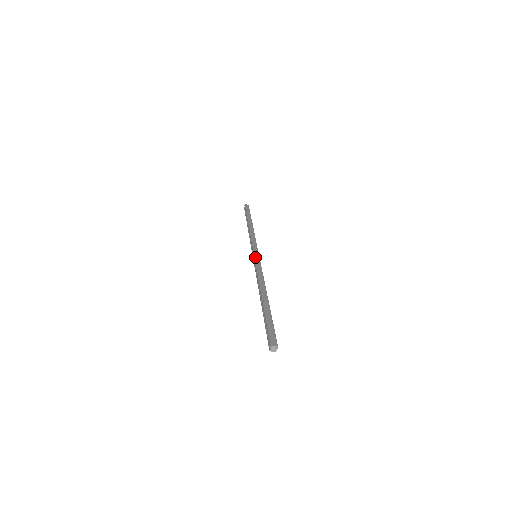
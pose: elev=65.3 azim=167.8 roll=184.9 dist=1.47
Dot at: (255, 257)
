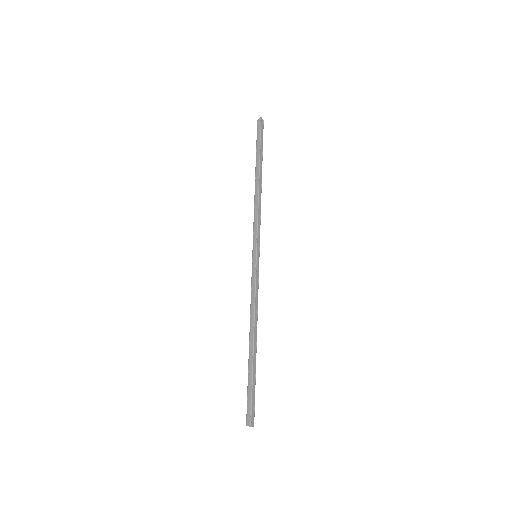
Dot at: (252, 265)
